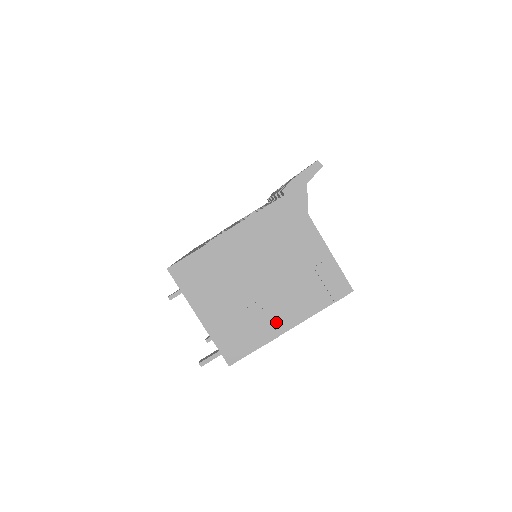
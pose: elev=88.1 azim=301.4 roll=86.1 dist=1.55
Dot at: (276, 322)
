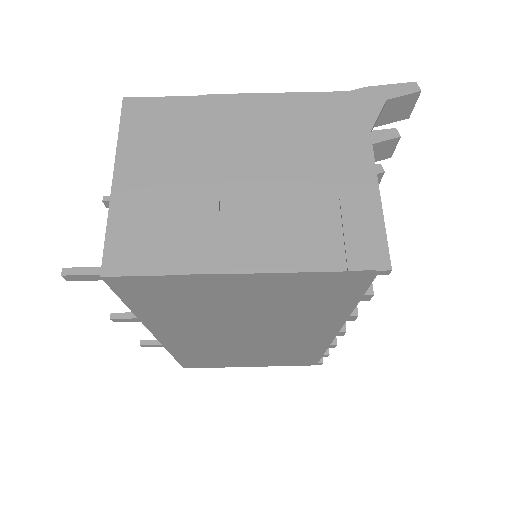
Dot at: (228, 249)
